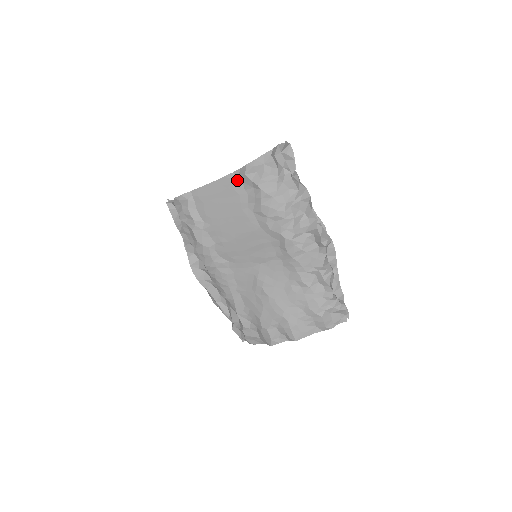
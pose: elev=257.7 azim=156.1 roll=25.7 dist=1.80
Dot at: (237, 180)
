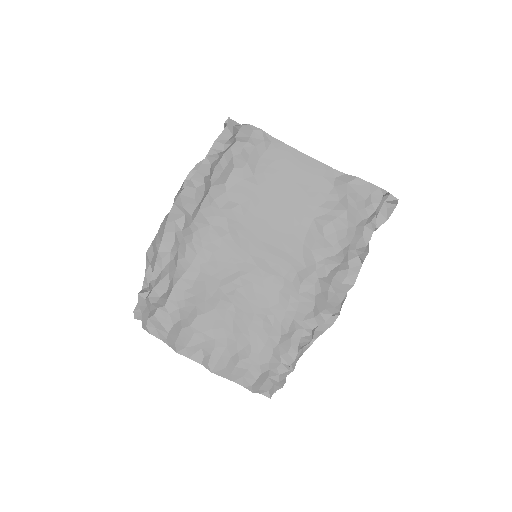
Dot at: (331, 179)
